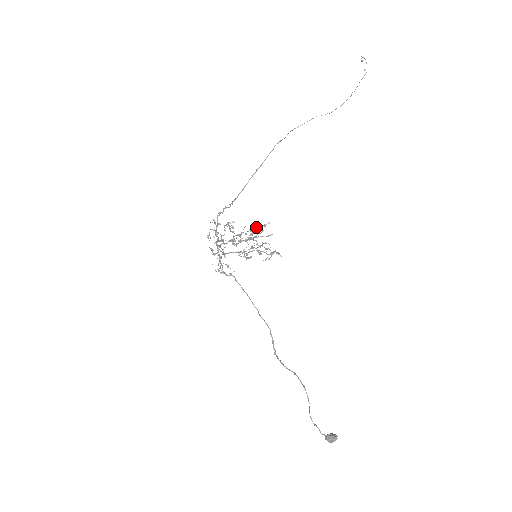
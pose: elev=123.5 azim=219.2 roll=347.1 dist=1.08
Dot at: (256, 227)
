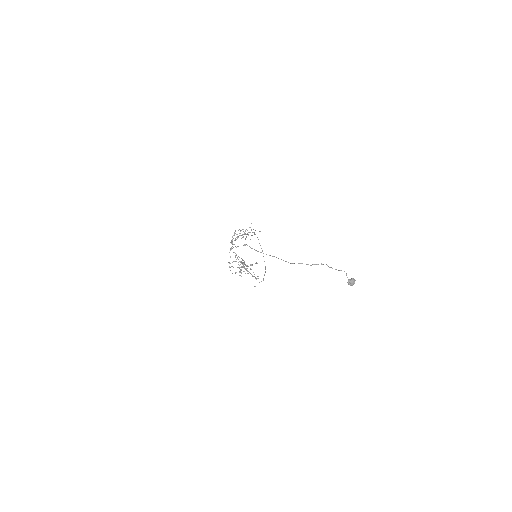
Dot at: occluded
